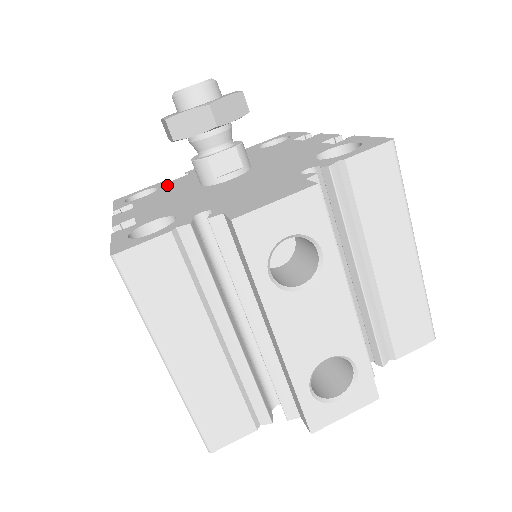
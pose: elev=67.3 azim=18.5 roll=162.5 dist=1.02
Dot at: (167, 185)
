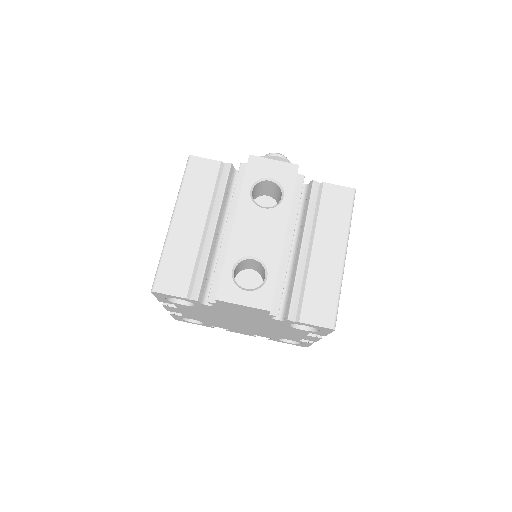
Dot at: occluded
